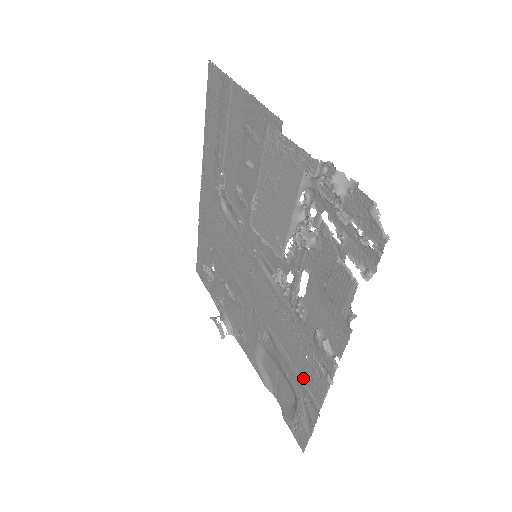
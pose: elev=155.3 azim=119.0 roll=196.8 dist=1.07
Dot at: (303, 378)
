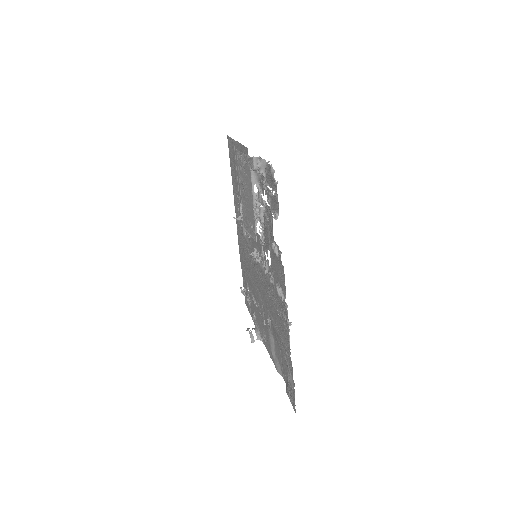
Dot at: (282, 337)
